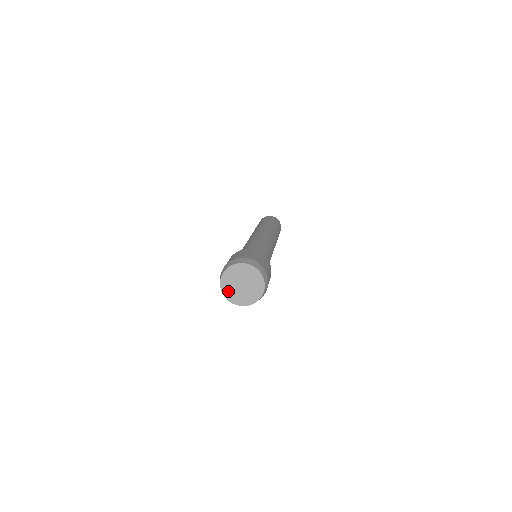
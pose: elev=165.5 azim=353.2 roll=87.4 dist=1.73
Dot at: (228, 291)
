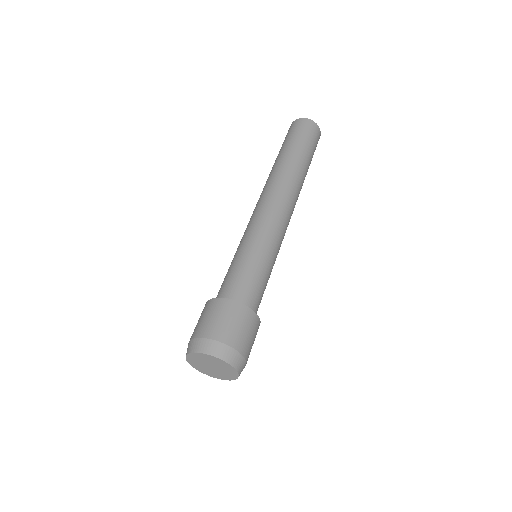
Dot at: (194, 358)
